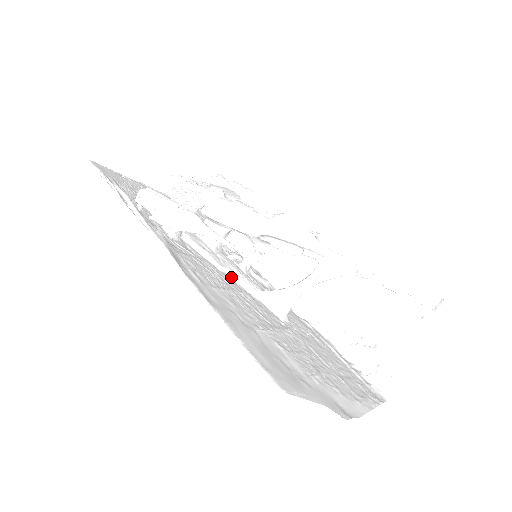
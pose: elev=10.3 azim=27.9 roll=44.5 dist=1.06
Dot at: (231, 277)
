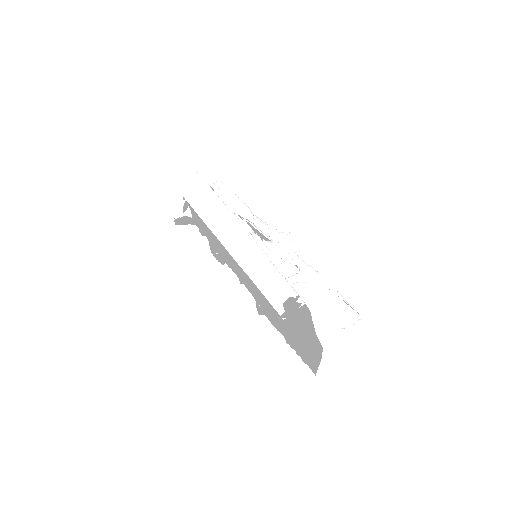
Dot at: occluded
